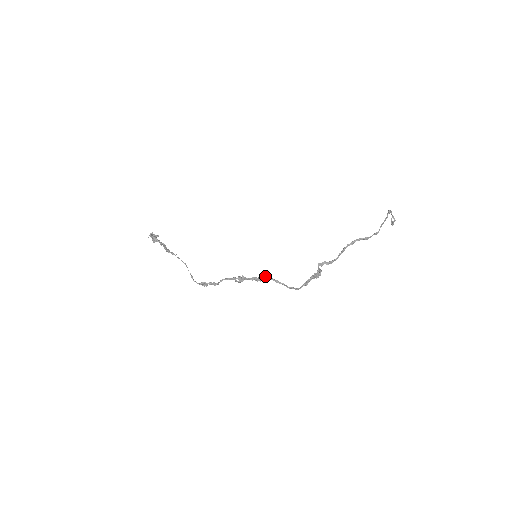
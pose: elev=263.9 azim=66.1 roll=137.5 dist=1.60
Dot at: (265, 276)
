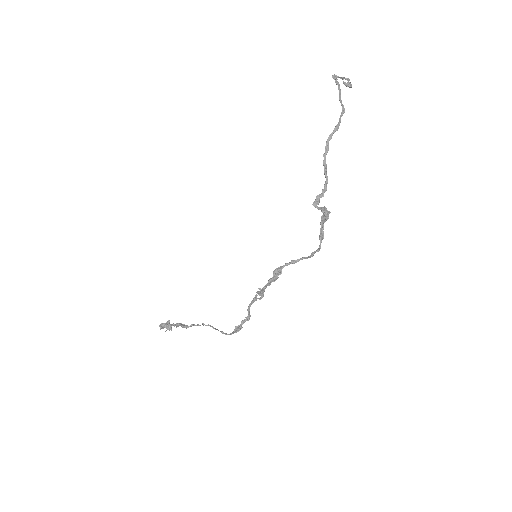
Dot at: (277, 269)
